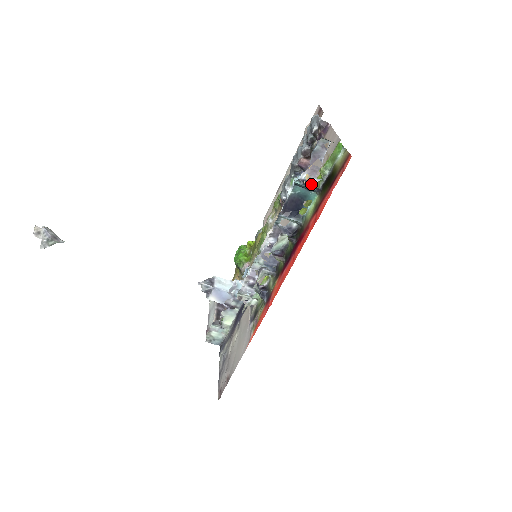
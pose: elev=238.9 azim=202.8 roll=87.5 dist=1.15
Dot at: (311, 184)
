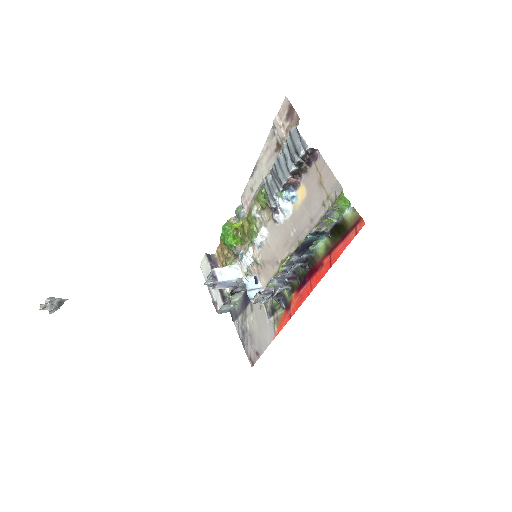
Dot at: (321, 232)
